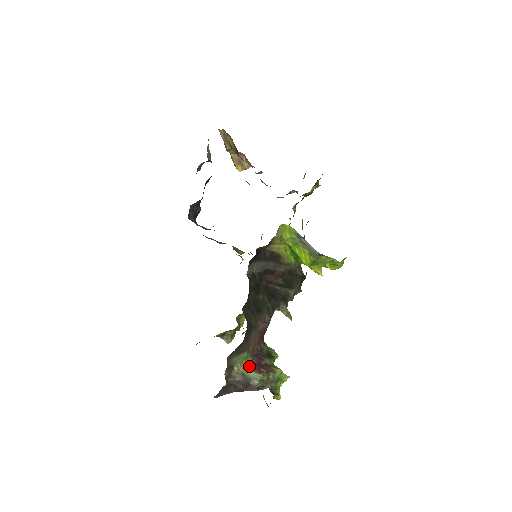
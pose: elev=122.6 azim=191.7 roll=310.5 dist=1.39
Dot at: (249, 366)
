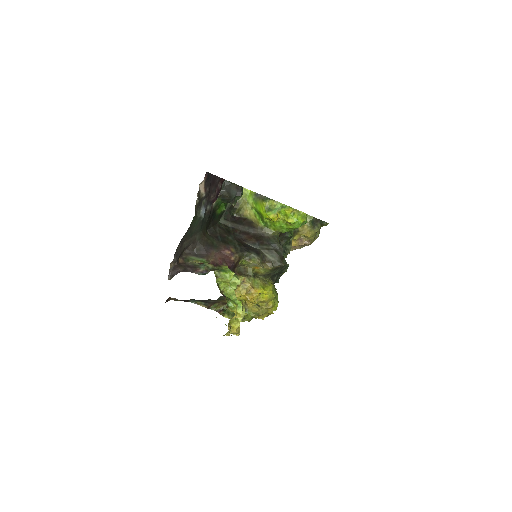
Dot at: occluded
